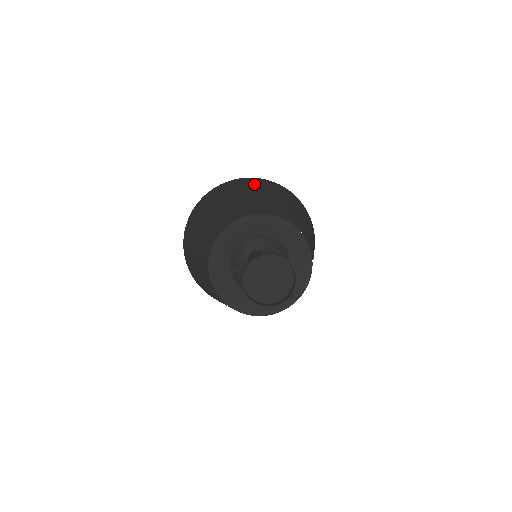
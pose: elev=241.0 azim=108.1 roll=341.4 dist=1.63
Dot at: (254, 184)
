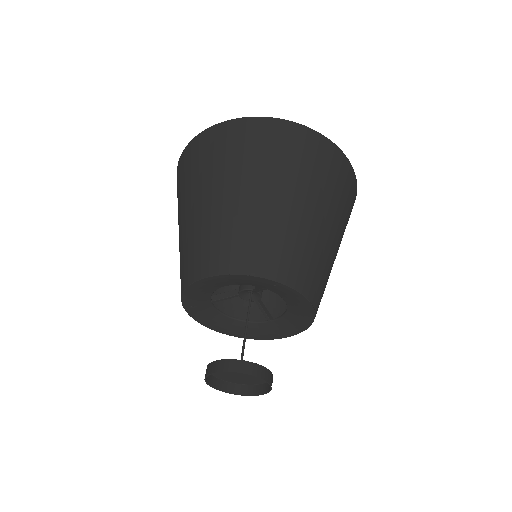
Dot at: (280, 151)
